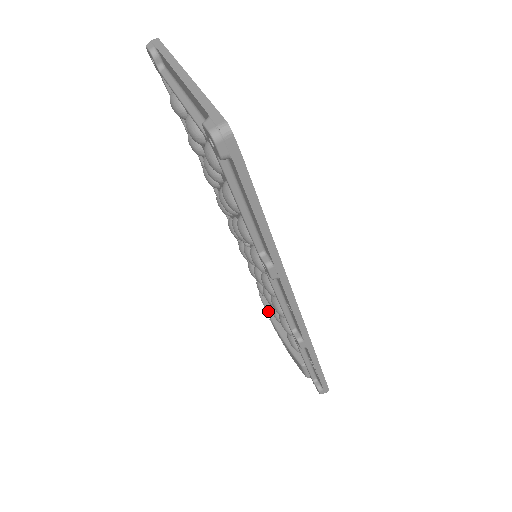
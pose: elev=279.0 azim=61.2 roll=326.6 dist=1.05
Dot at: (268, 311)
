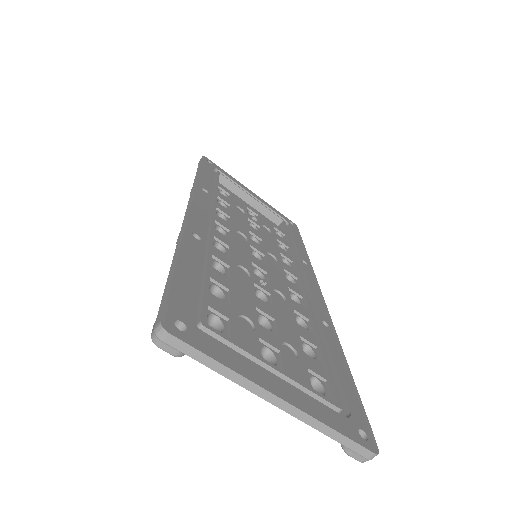
Dot at: occluded
